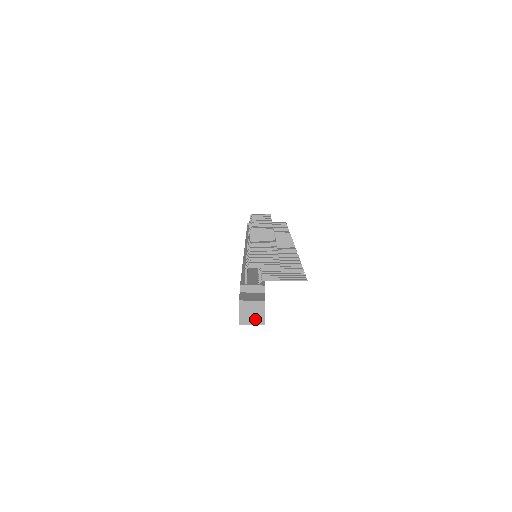
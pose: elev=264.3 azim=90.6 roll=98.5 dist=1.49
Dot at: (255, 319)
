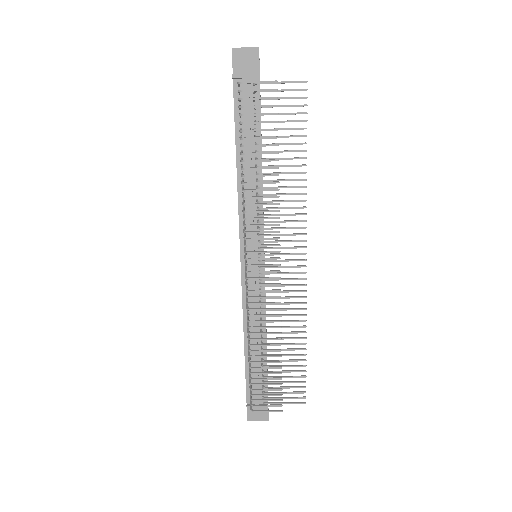
Dot at: occluded
